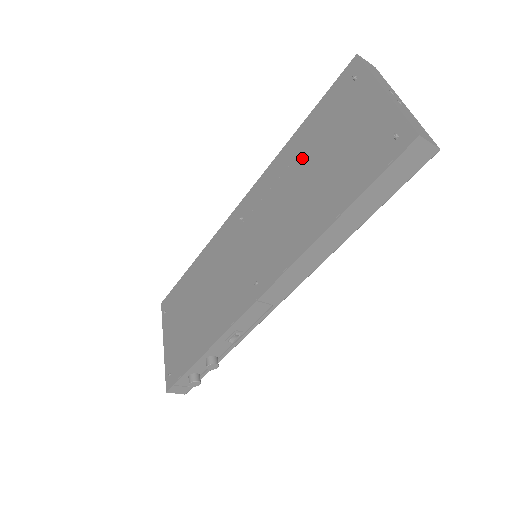
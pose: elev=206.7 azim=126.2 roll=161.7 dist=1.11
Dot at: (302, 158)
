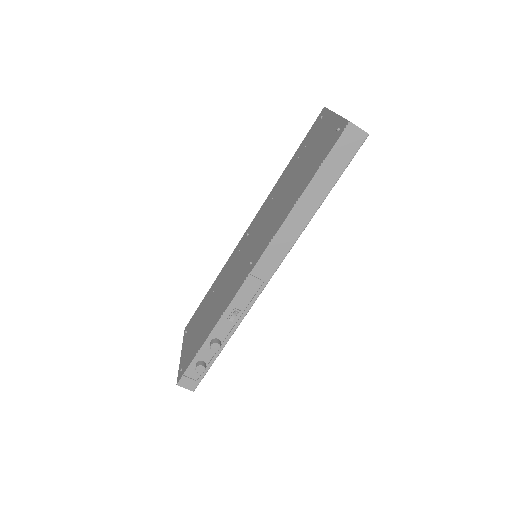
Dot at: (289, 176)
